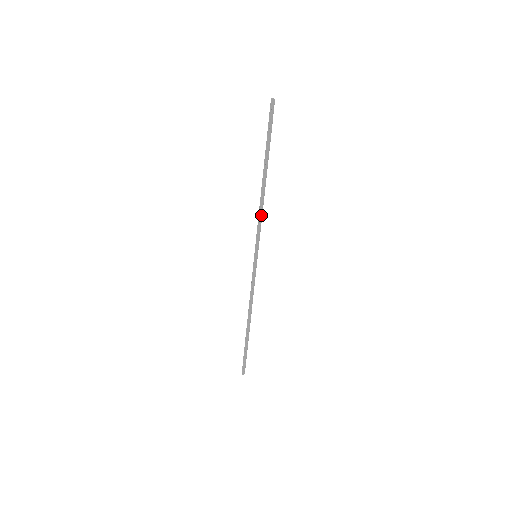
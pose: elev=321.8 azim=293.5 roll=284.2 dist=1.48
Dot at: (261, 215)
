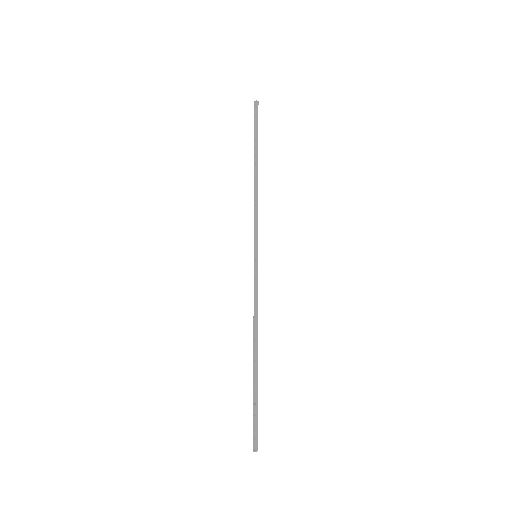
Dot at: (256, 206)
